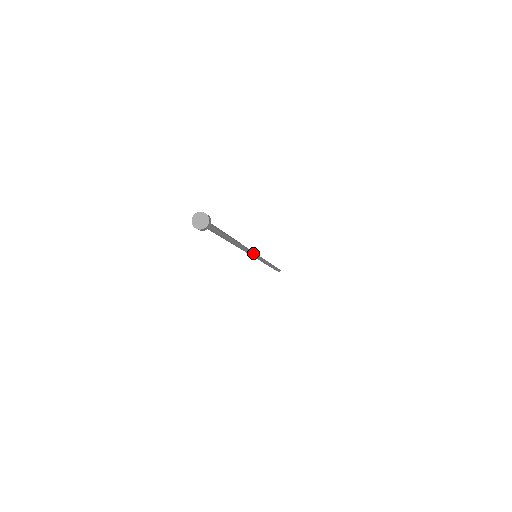
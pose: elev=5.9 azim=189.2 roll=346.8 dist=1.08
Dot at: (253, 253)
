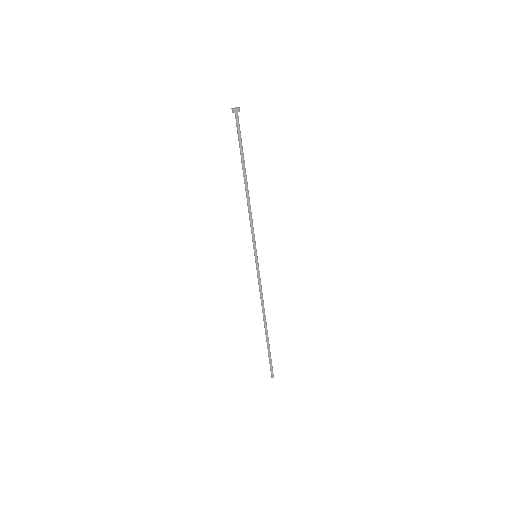
Dot at: occluded
